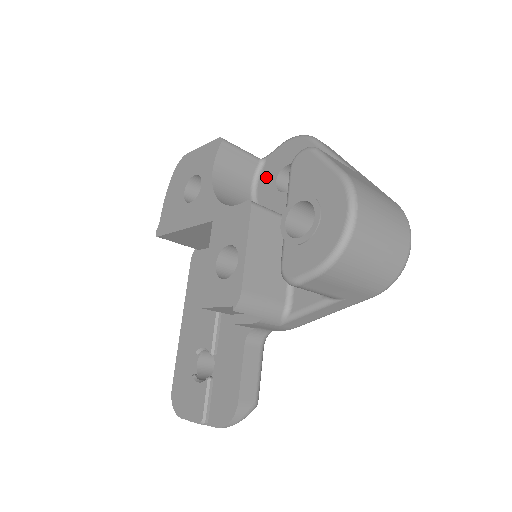
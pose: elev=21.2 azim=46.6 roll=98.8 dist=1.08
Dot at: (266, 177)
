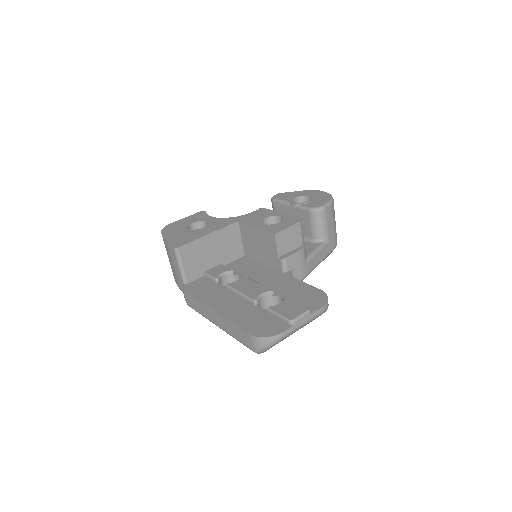
Dot at: occluded
